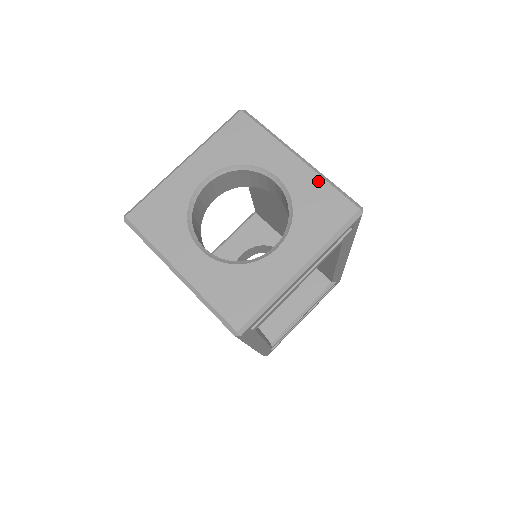
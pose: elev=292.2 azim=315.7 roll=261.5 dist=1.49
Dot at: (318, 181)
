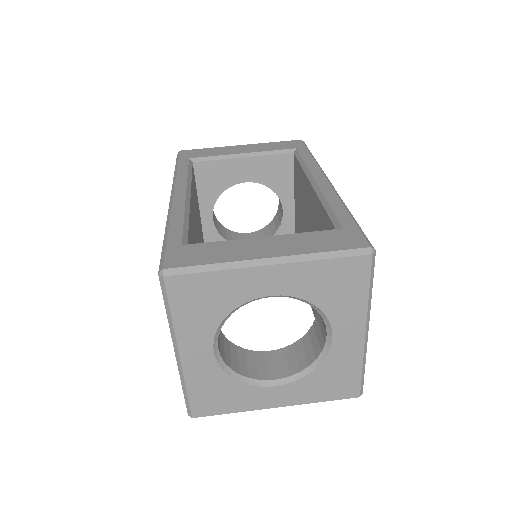
Dot at: (357, 362)
